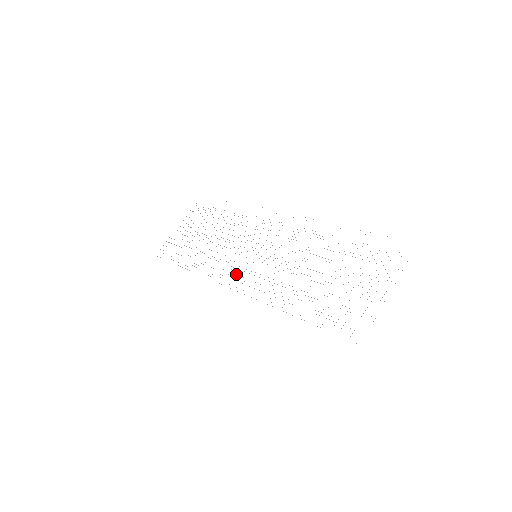
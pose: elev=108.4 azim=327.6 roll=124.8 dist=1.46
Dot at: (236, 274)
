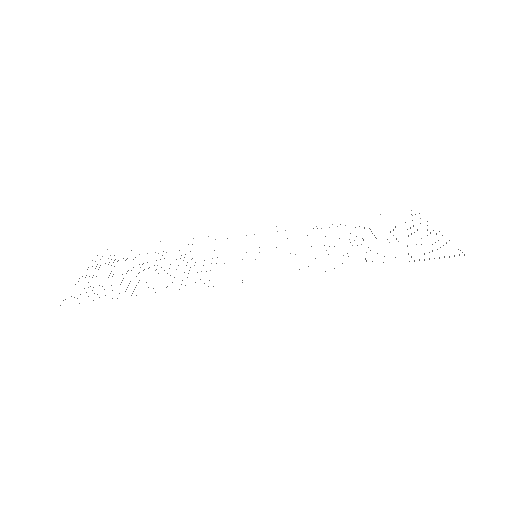
Dot at: occluded
